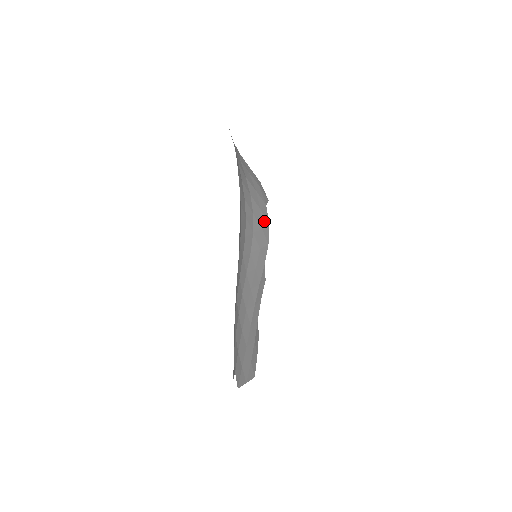
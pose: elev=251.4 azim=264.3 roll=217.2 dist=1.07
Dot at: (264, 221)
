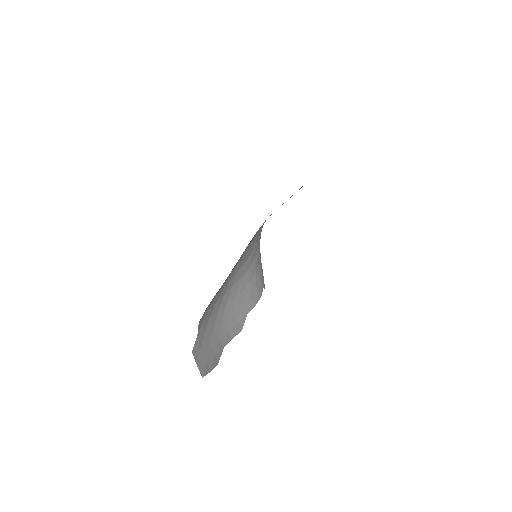
Dot at: (259, 289)
